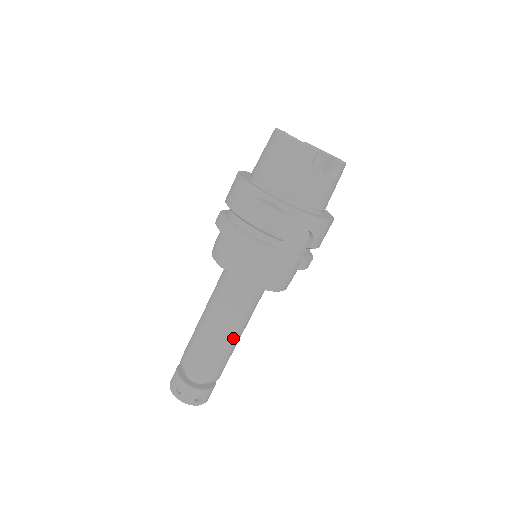
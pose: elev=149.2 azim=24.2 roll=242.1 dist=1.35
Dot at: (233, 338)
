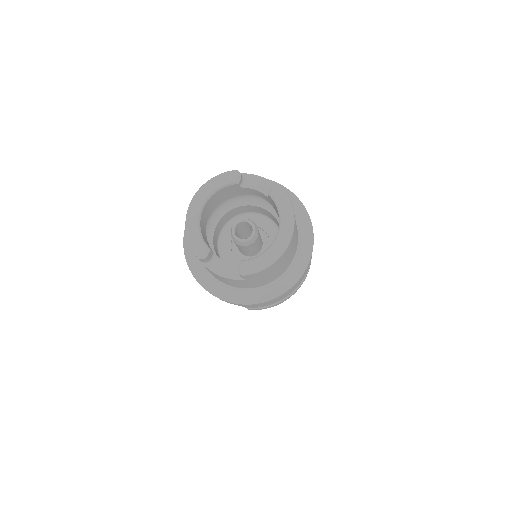
Dot at: occluded
